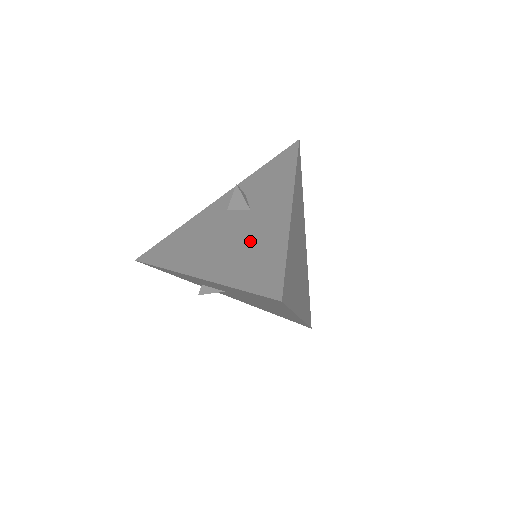
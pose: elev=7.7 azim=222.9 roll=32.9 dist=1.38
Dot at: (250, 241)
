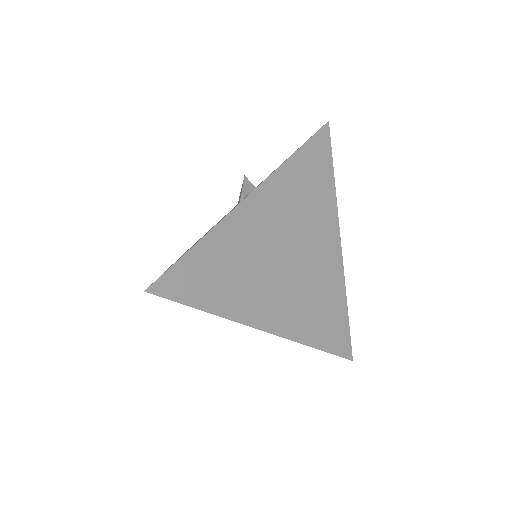
Dot at: occluded
